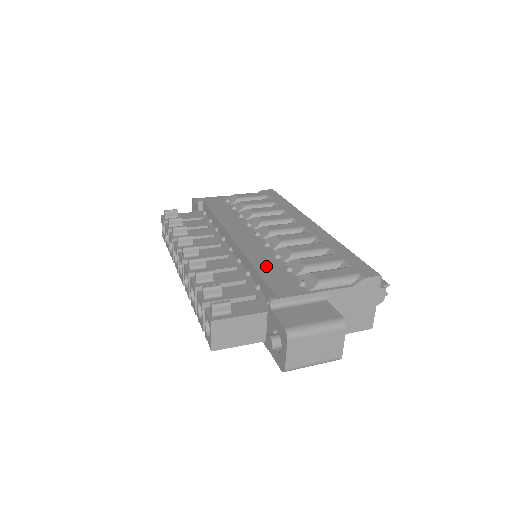
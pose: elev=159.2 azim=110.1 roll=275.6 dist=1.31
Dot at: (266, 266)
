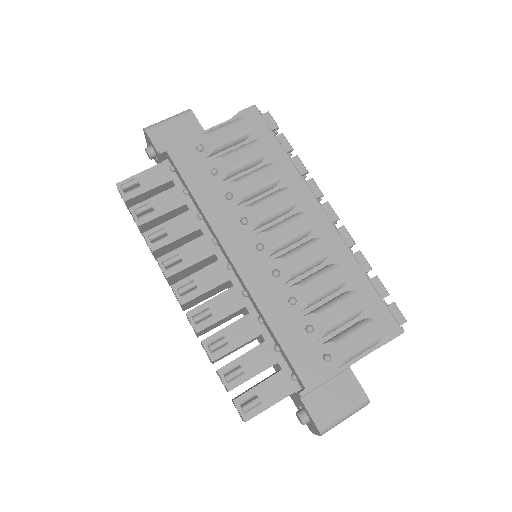
Dot at: (284, 326)
